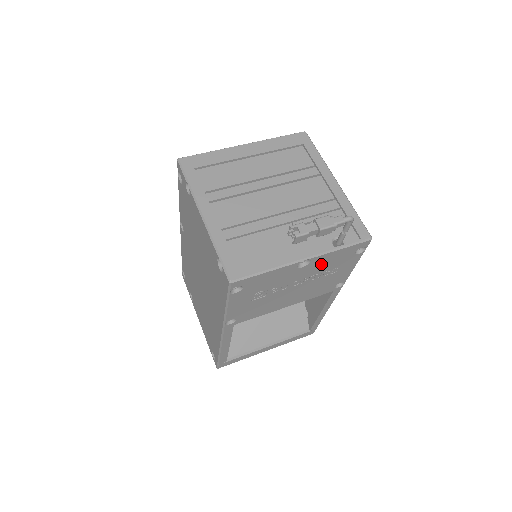
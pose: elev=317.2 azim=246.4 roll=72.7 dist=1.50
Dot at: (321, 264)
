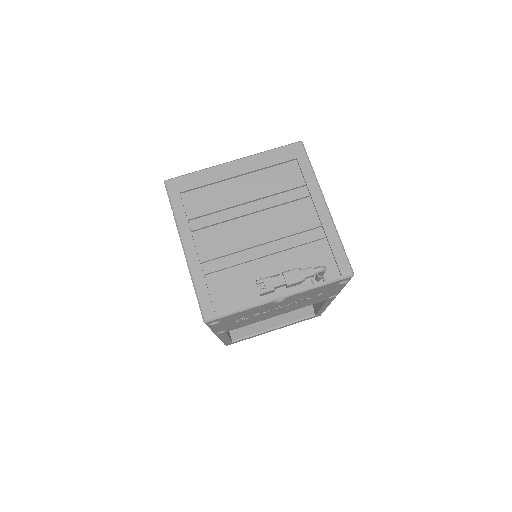
Dot at: (301, 296)
